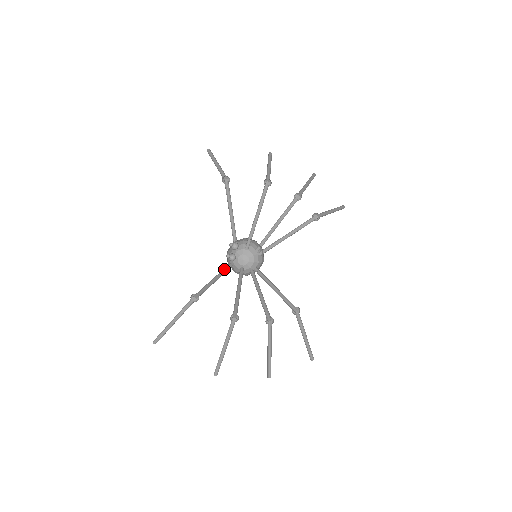
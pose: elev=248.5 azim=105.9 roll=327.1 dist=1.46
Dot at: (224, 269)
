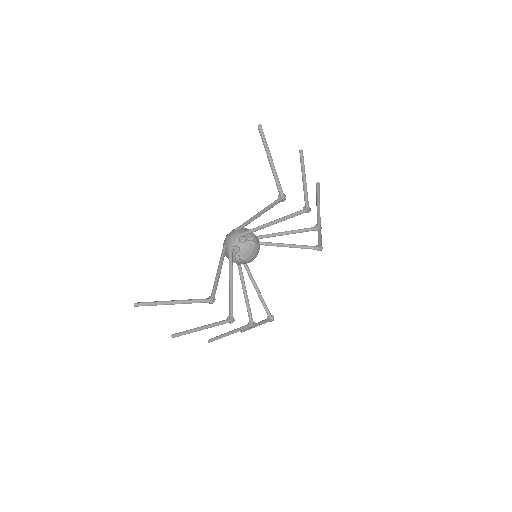
Dot at: (224, 256)
